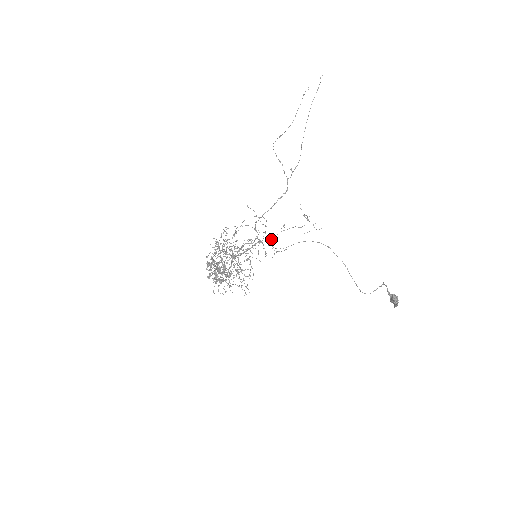
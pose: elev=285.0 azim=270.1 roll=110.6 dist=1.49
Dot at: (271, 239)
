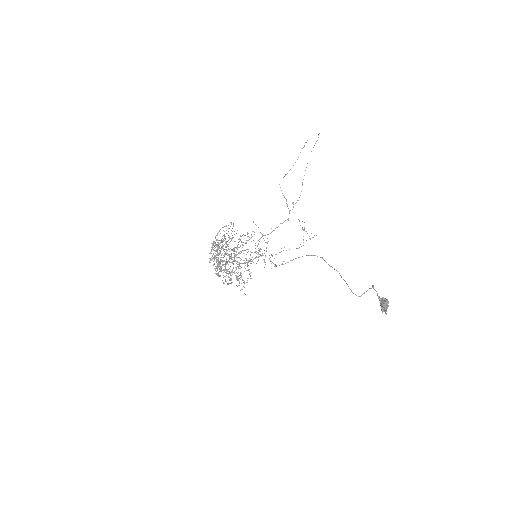
Dot at: (271, 255)
